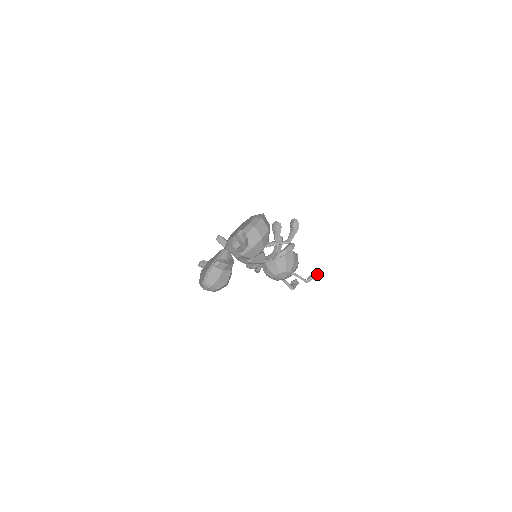
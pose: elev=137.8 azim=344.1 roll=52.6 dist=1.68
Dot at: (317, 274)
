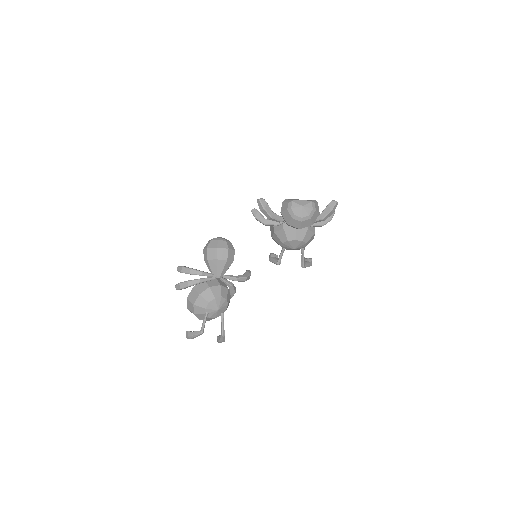
Dot at: occluded
